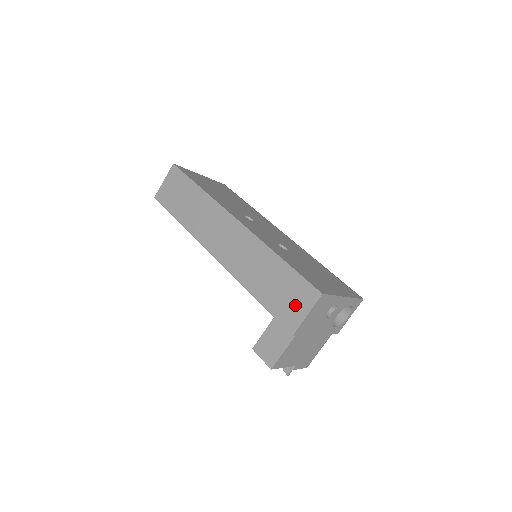
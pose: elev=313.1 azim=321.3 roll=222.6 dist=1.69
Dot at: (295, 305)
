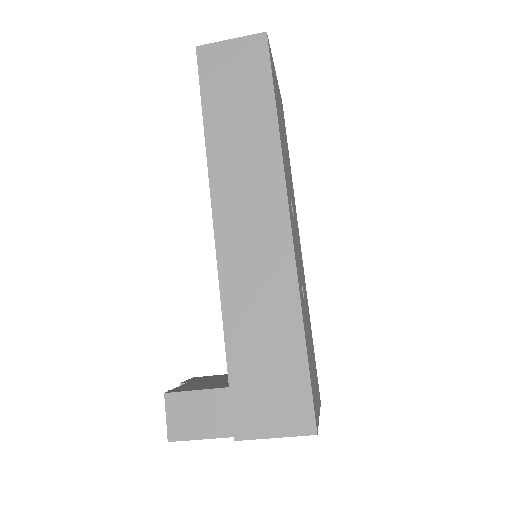
Dot at: (270, 410)
